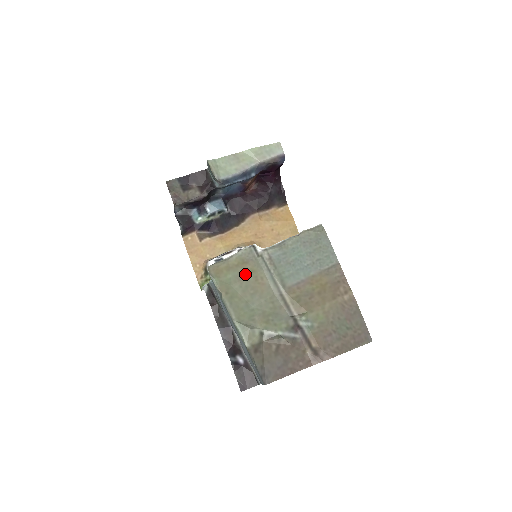
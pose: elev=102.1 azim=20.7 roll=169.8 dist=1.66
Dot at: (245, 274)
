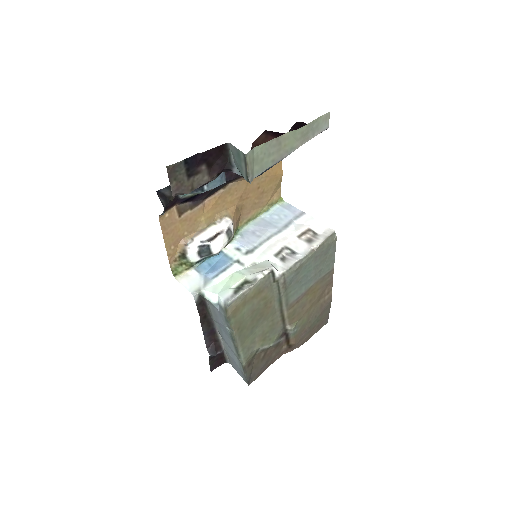
Dot at: (258, 304)
